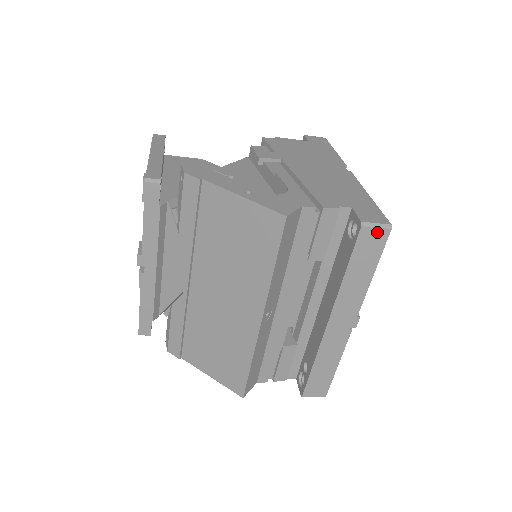
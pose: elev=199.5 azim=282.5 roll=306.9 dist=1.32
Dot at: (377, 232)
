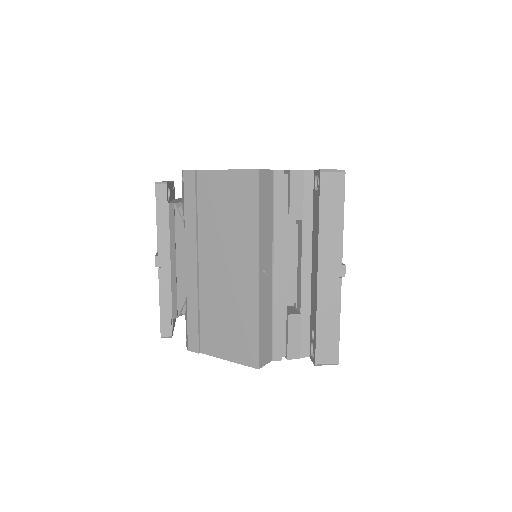
Dot at: (334, 176)
